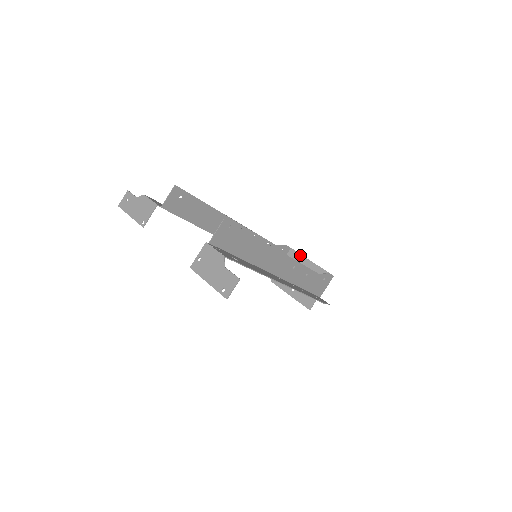
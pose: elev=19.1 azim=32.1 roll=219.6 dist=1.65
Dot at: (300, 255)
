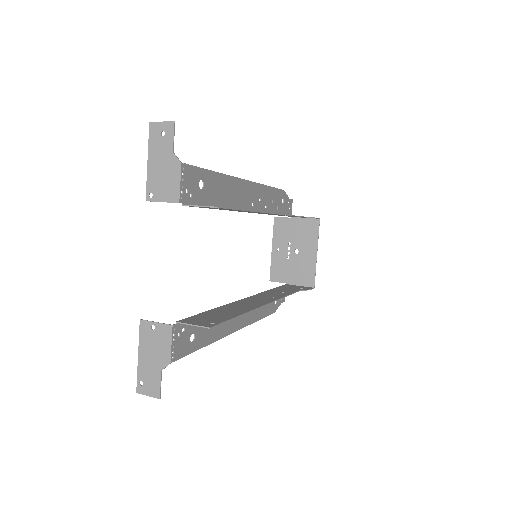
Dot at: (317, 236)
